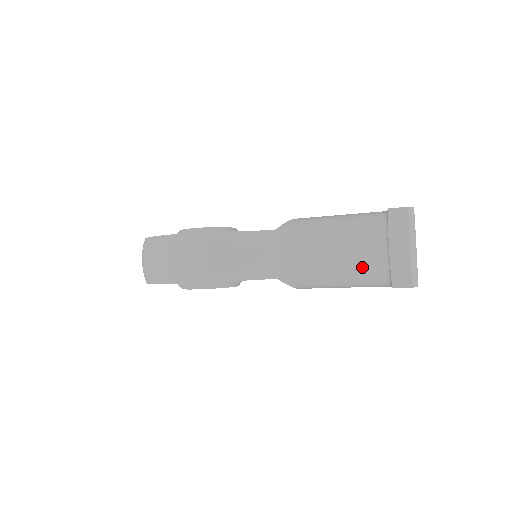
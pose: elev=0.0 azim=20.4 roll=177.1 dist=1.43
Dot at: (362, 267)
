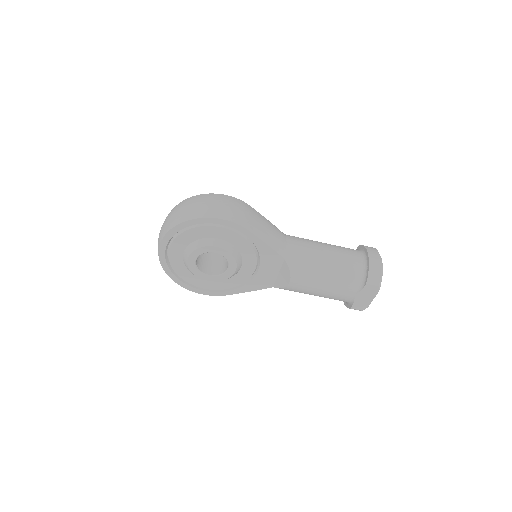
Dot at: (348, 265)
